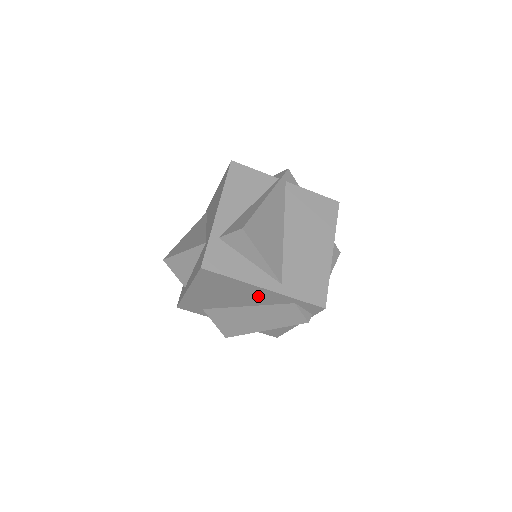
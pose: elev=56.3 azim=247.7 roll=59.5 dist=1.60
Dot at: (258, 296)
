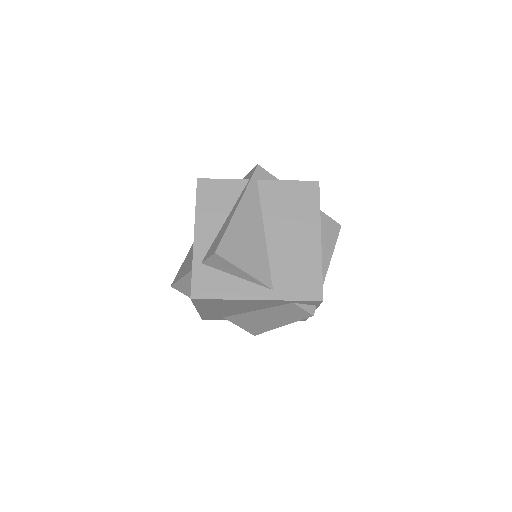
Dot at: (257, 304)
